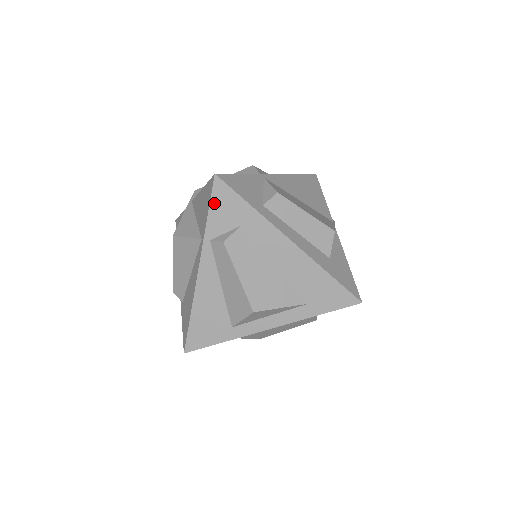
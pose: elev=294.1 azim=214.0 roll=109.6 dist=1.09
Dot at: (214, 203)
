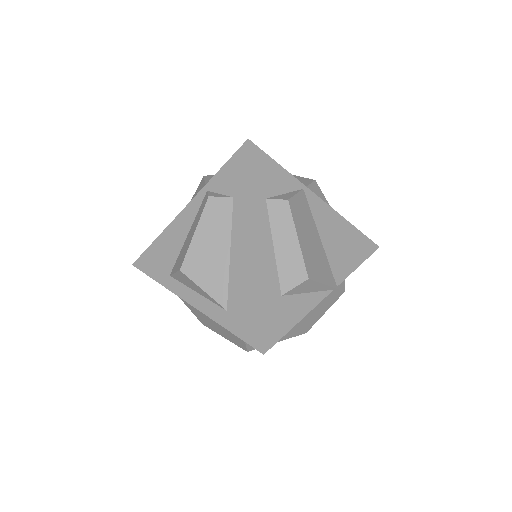
Dot at: (231, 162)
